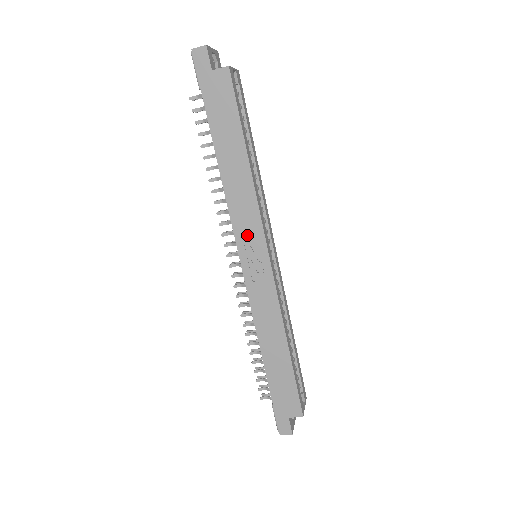
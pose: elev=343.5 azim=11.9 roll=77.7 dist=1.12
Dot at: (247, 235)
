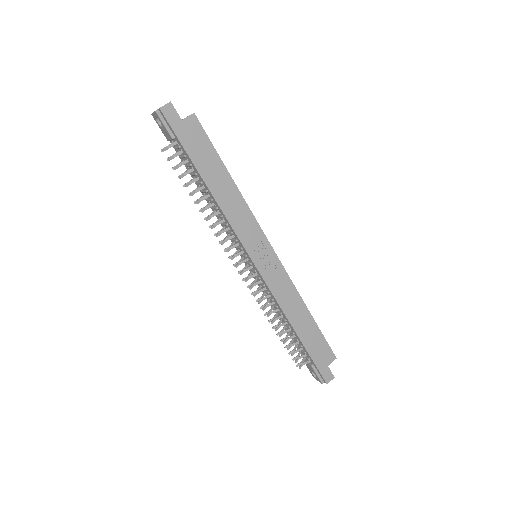
Dot at: (251, 239)
